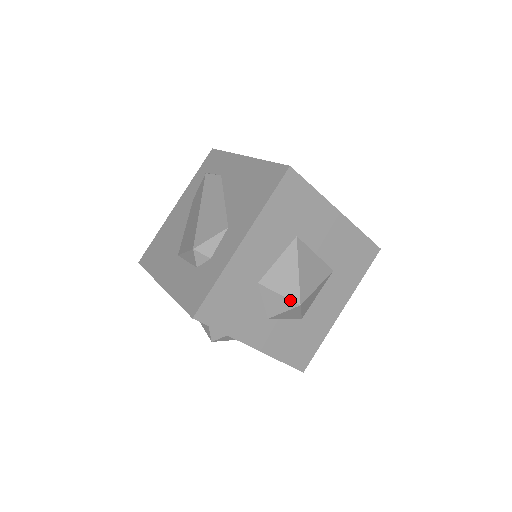
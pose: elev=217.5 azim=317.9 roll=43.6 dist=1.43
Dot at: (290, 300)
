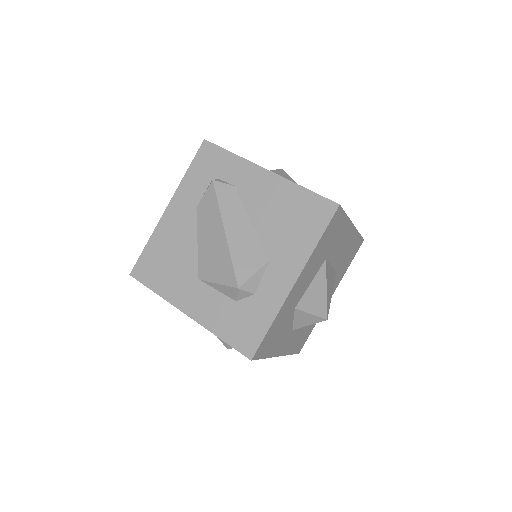
Dot at: (320, 317)
